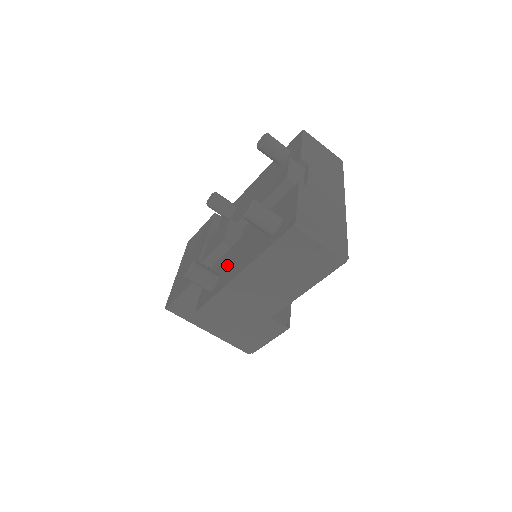
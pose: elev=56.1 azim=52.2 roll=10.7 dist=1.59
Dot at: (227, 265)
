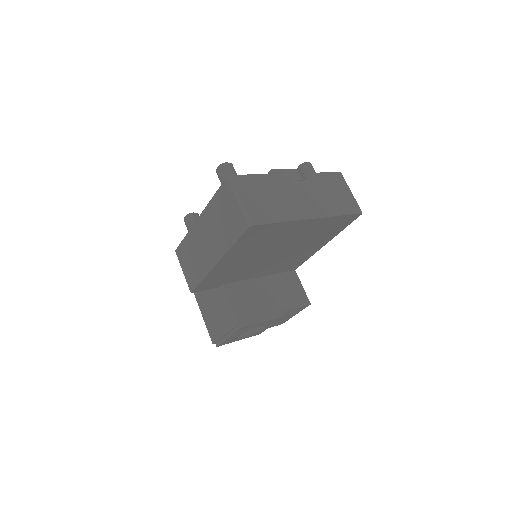
Dot at: occluded
